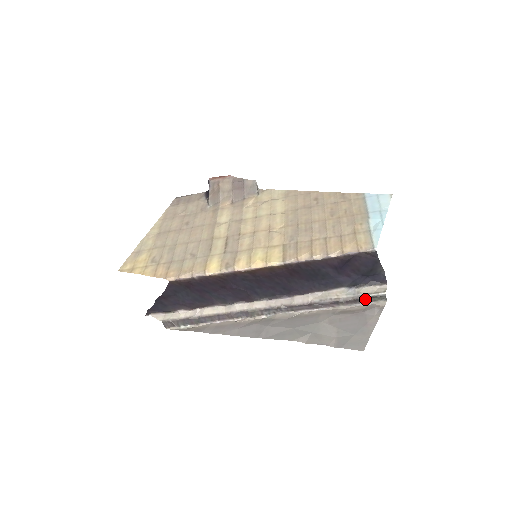
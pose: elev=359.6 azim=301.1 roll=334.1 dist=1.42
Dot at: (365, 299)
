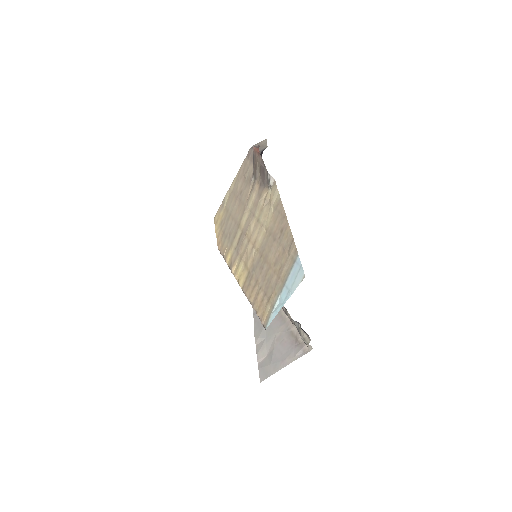
Dot at: occluded
